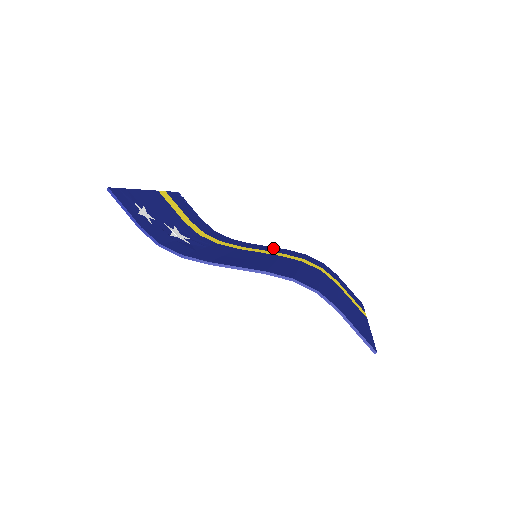
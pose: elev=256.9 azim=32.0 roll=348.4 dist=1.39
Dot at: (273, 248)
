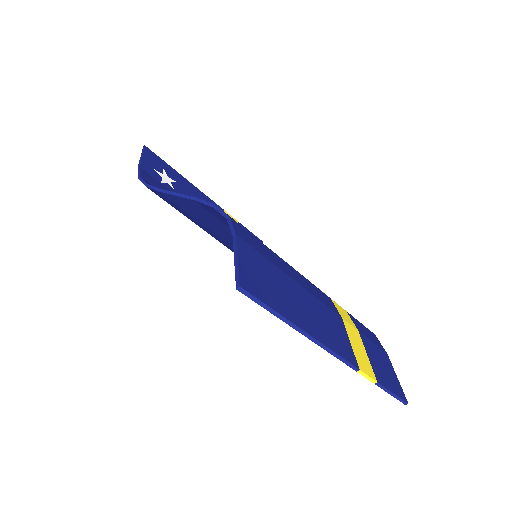
Dot at: occluded
